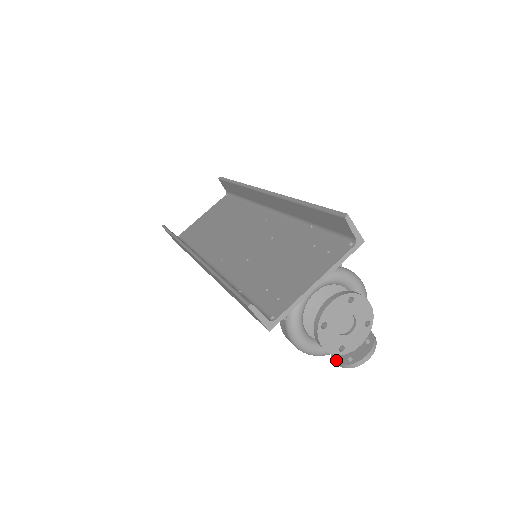
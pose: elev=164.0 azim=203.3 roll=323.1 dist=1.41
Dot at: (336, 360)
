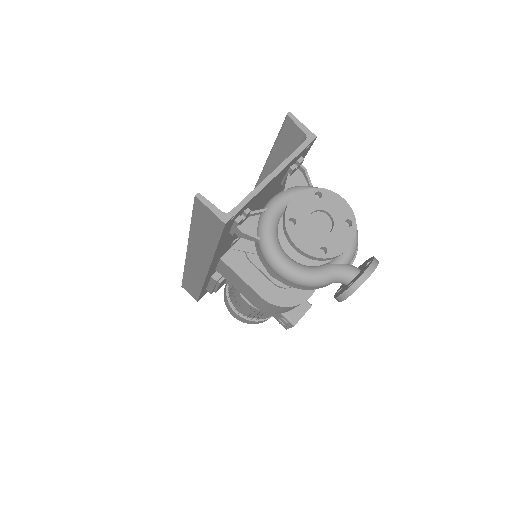
Dot at: (338, 295)
